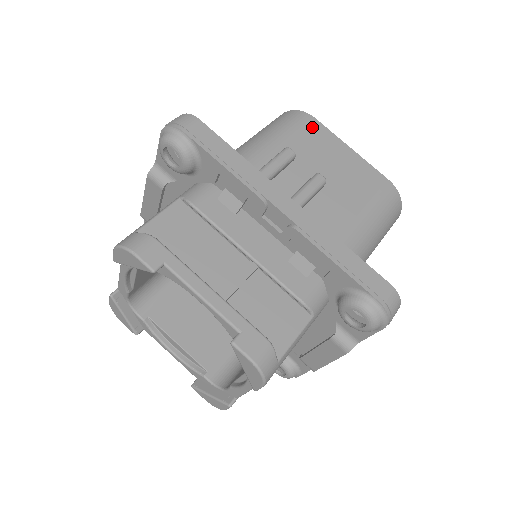
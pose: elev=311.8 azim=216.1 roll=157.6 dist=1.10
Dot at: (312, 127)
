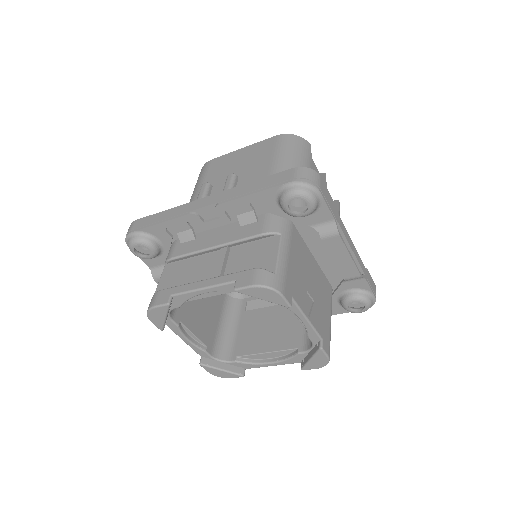
Dot at: (213, 164)
